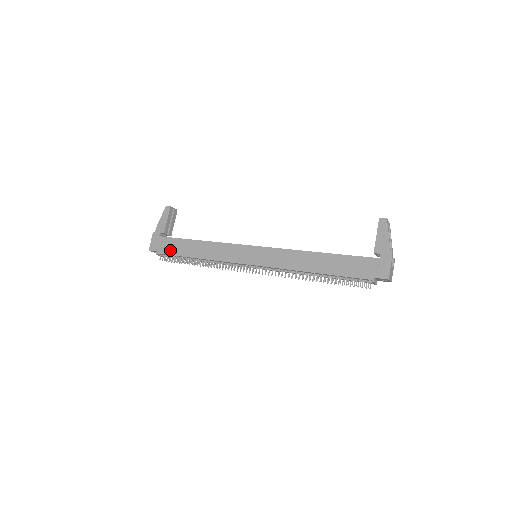
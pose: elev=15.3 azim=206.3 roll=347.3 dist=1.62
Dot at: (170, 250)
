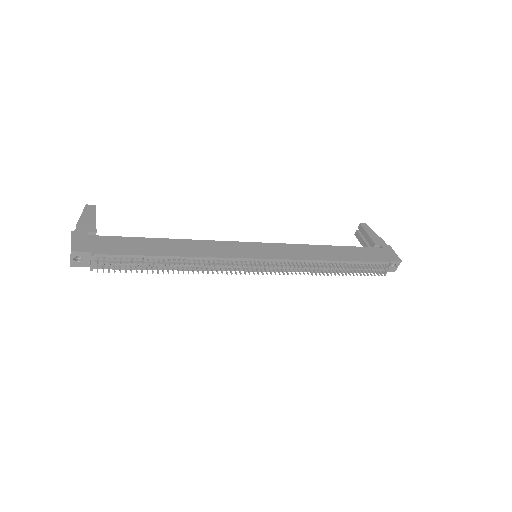
Dot at: (119, 249)
